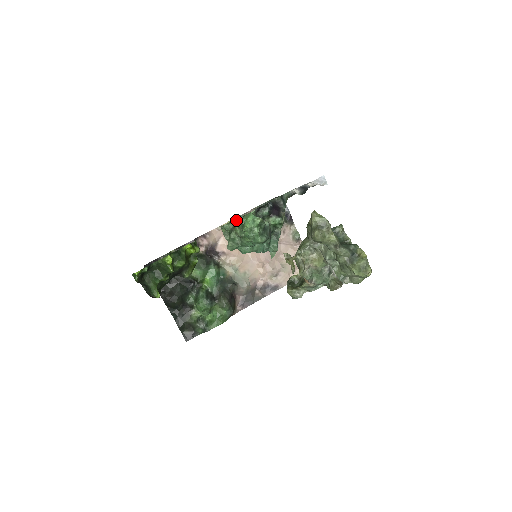
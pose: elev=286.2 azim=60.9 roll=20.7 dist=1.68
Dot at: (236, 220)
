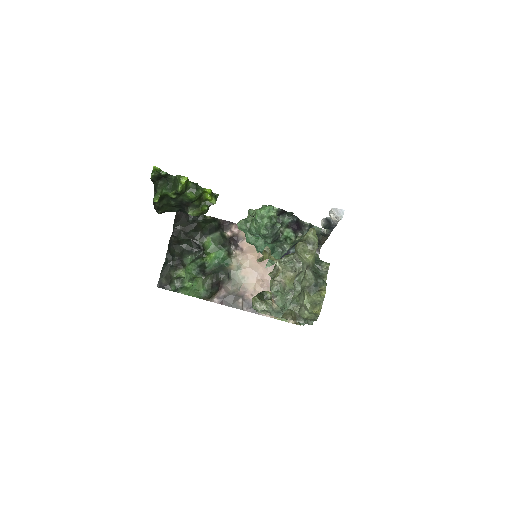
Dot at: occluded
